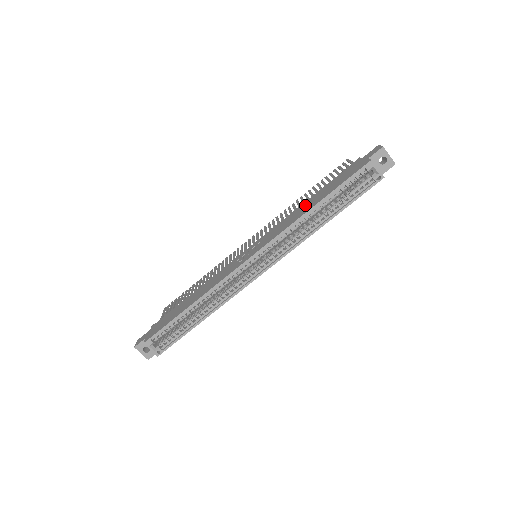
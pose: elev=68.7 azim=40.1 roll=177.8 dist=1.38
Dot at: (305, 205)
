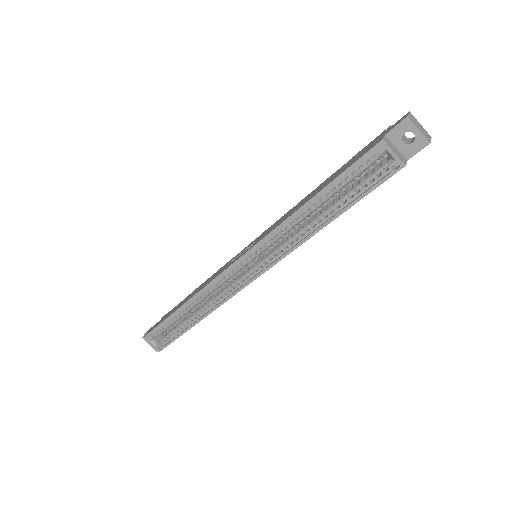
Dot at: (305, 198)
